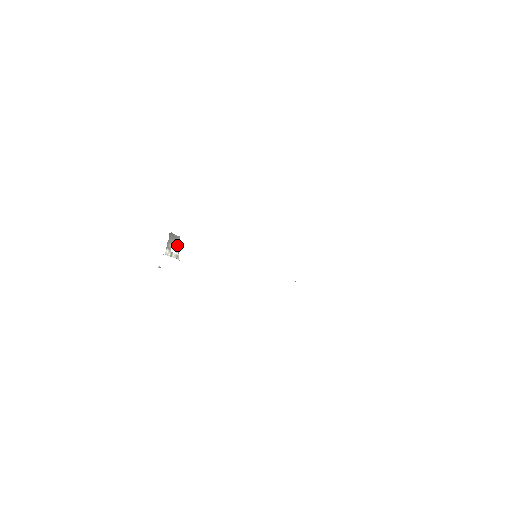
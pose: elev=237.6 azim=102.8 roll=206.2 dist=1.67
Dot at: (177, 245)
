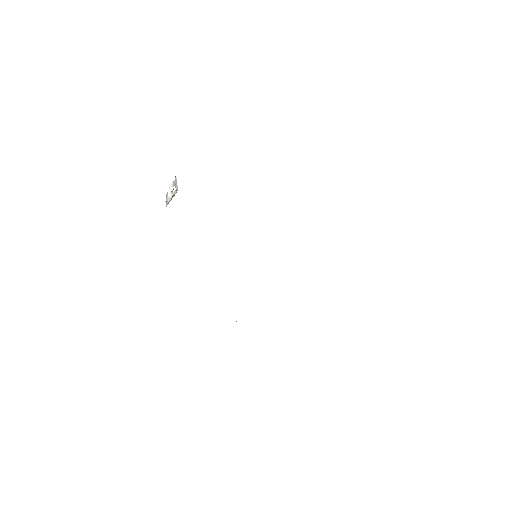
Dot at: (172, 197)
